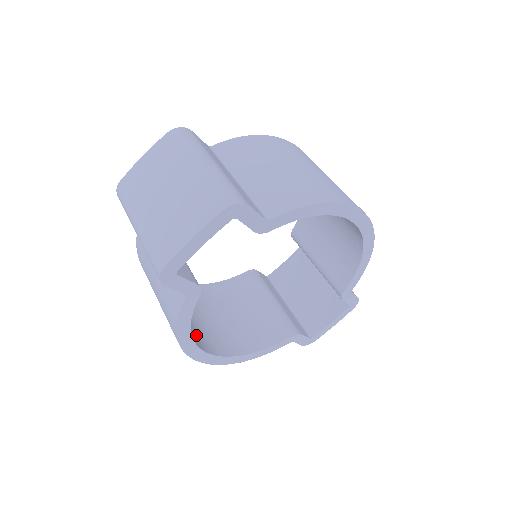
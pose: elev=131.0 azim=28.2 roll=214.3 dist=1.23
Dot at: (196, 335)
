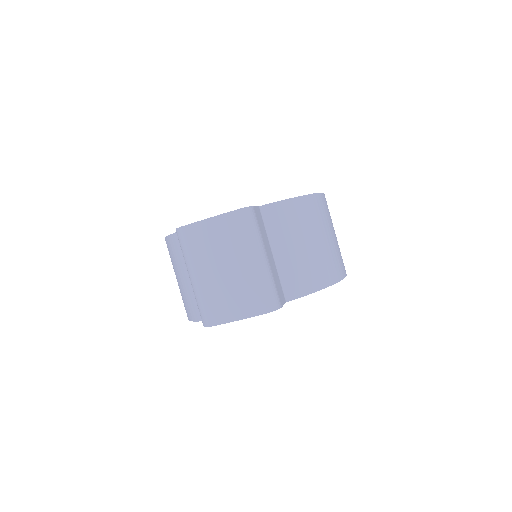
Dot at: occluded
